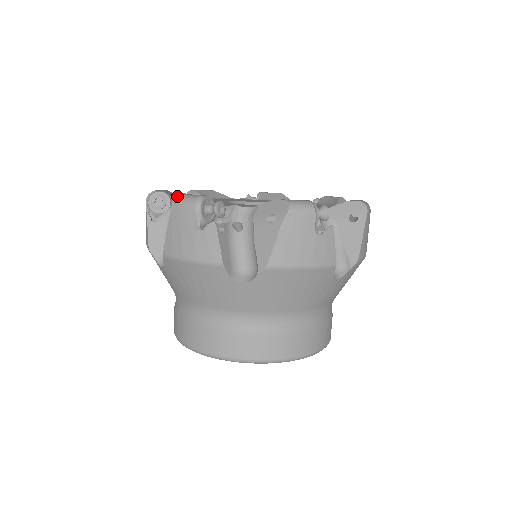
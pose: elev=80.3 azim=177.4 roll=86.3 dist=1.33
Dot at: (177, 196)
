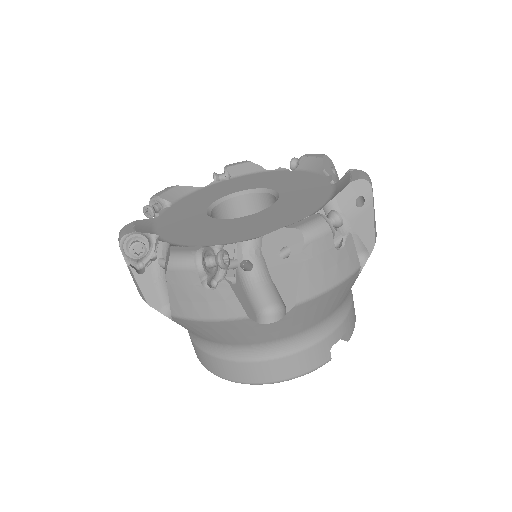
Dot at: (187, 190)
